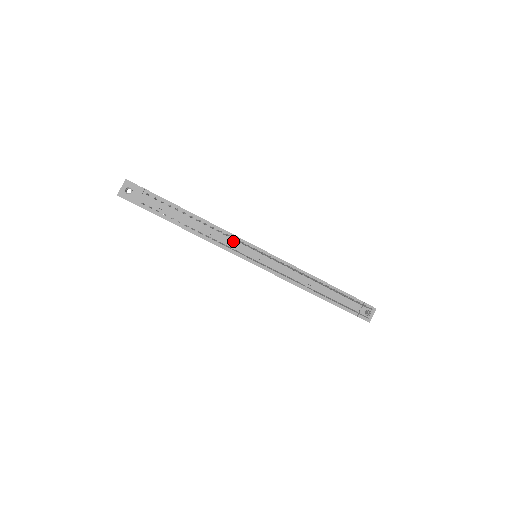
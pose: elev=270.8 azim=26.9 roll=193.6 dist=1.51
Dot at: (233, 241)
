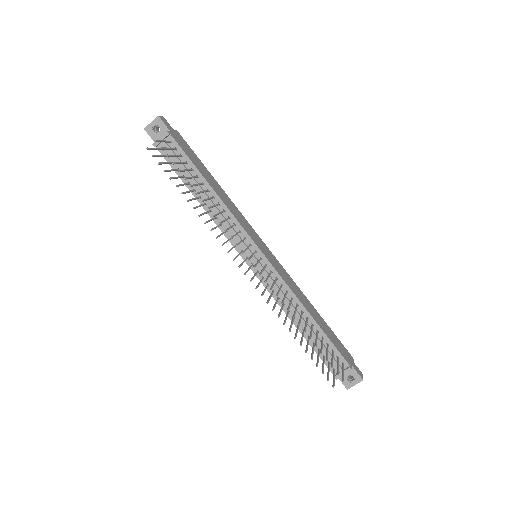
Dot at: (236, 229)
